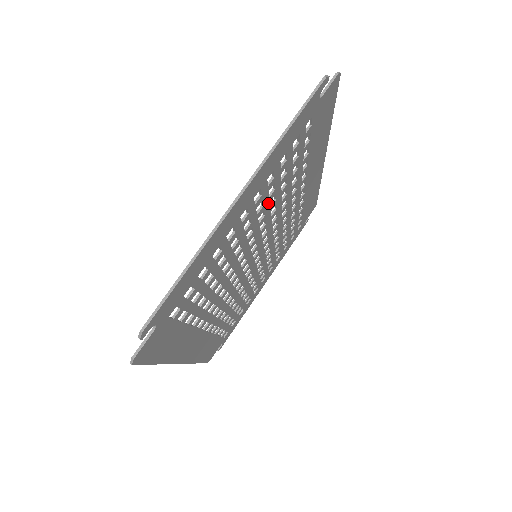
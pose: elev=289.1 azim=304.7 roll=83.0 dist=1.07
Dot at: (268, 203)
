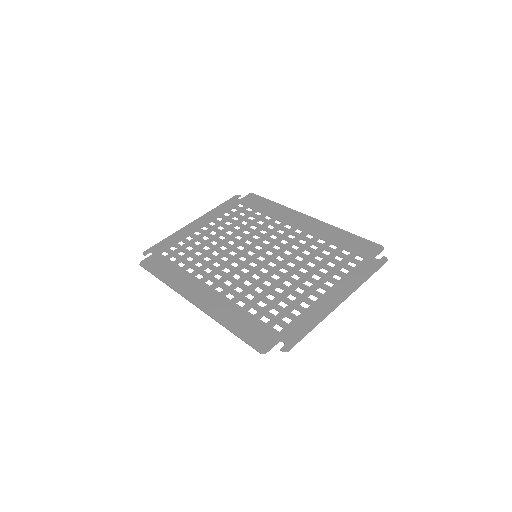
Dot at: (313, 269)
